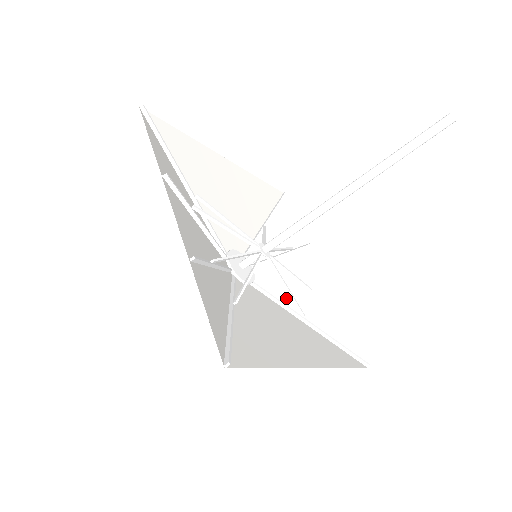
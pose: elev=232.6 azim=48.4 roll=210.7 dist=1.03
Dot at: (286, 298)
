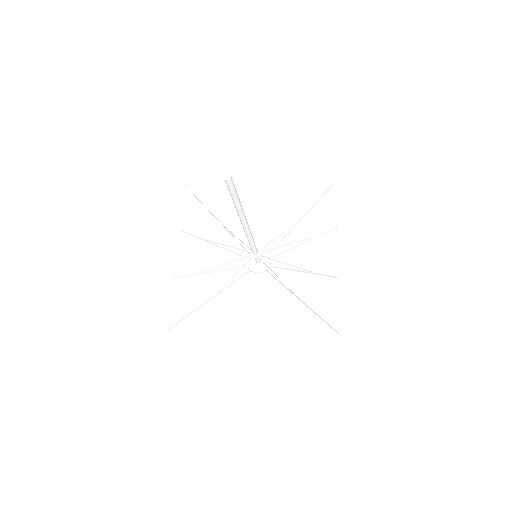
Dot at: (291, 279)
